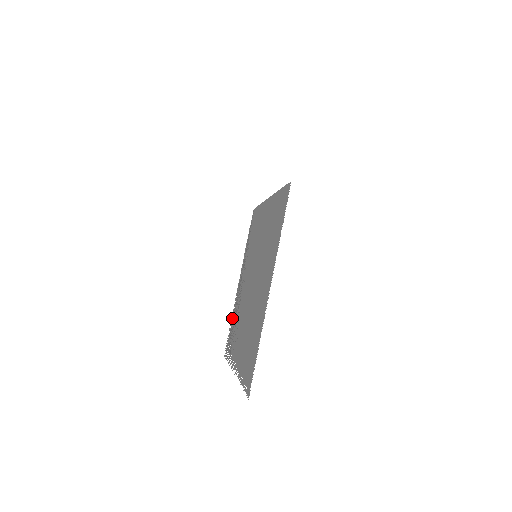
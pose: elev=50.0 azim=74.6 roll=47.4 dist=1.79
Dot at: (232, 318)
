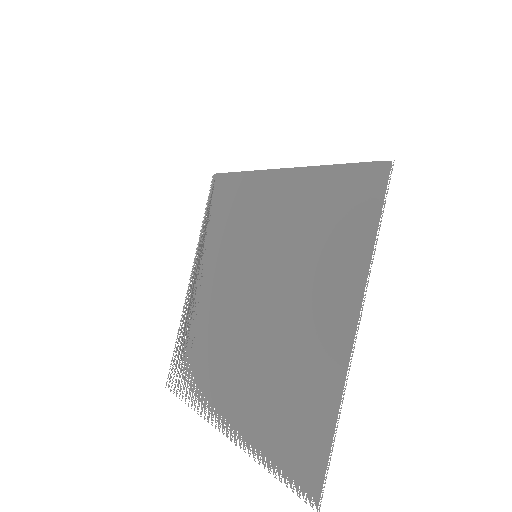
Dot at: (182, 334)
